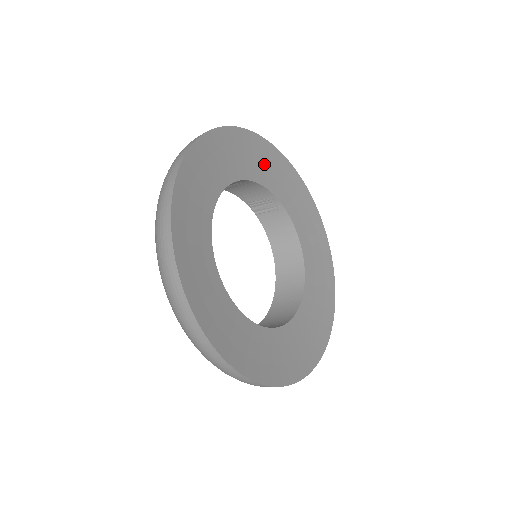
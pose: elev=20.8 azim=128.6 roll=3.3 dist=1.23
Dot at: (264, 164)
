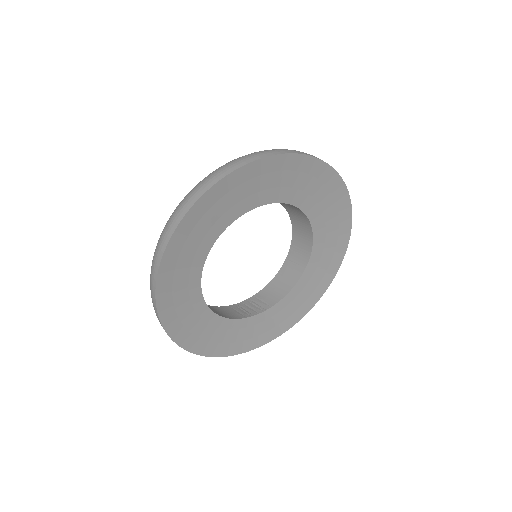
Dot at: (194, 242)
